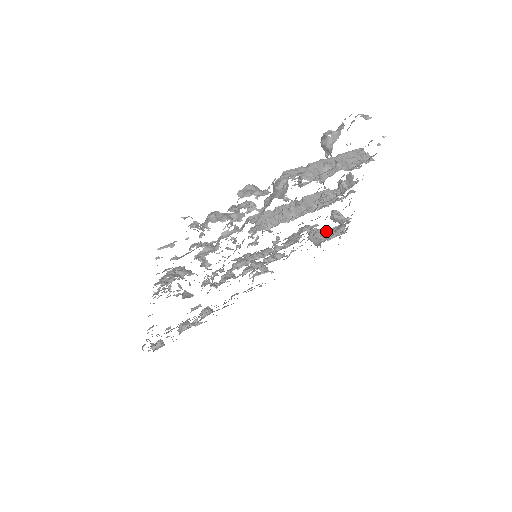
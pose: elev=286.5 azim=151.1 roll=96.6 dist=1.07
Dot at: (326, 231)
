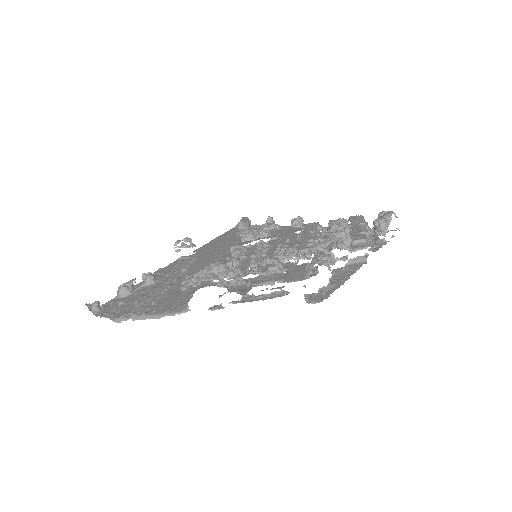
Dot at: occluded
